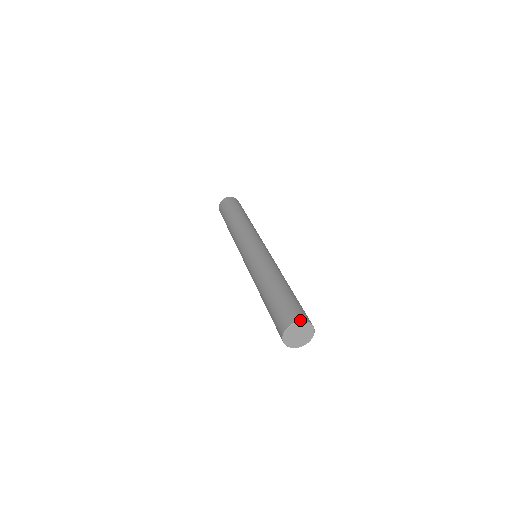
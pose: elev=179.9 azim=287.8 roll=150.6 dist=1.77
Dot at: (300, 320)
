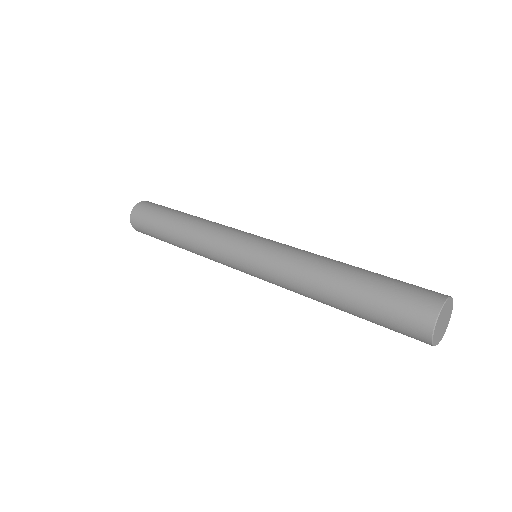
Dot at: (444, 298)
